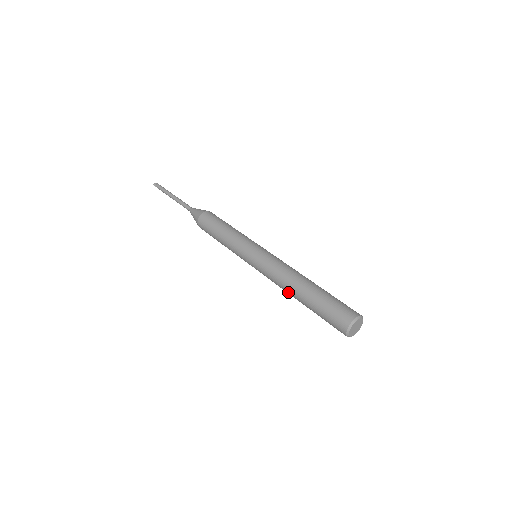
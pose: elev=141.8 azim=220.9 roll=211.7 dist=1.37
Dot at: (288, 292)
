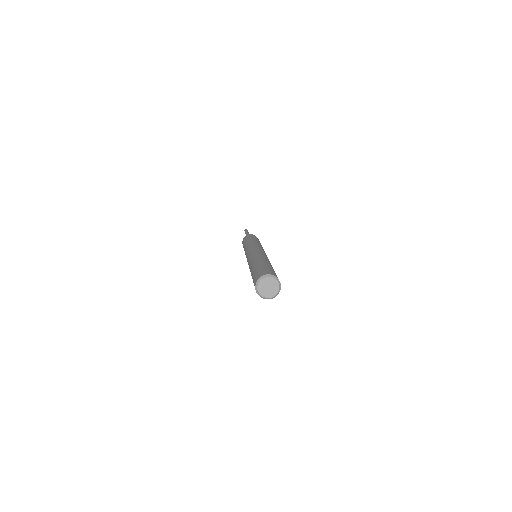
Dot at: occluded
